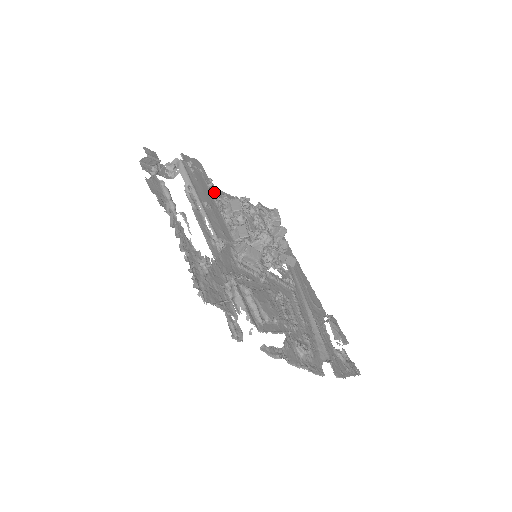
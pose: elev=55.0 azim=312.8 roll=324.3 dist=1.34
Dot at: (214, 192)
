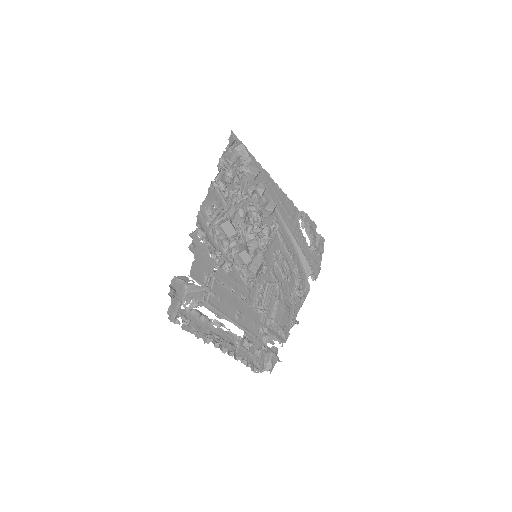
Dot at: (201, 222)
